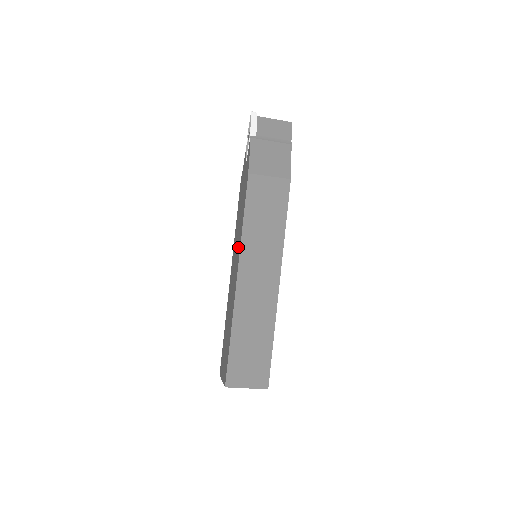
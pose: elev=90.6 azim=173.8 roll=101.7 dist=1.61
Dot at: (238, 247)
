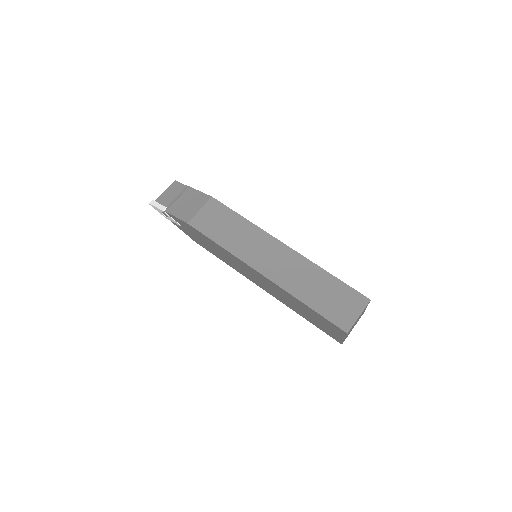
Dot at: (238, 263)
